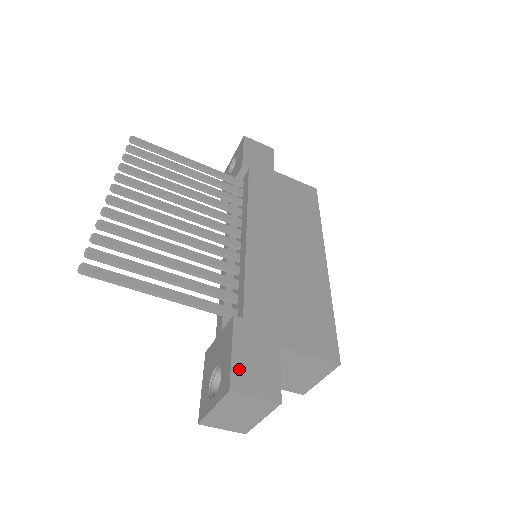
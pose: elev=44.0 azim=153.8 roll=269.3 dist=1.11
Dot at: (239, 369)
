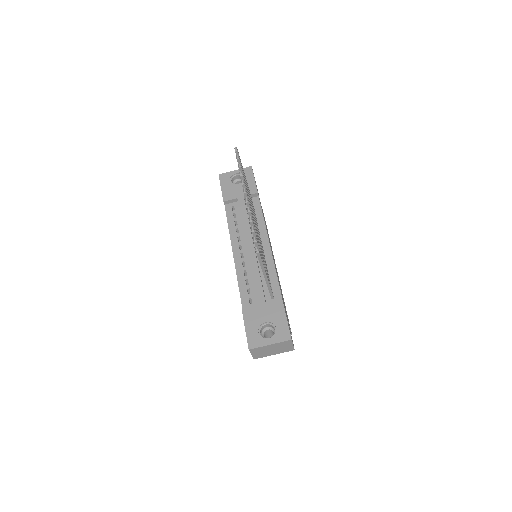
Dot at: (289, 329)
